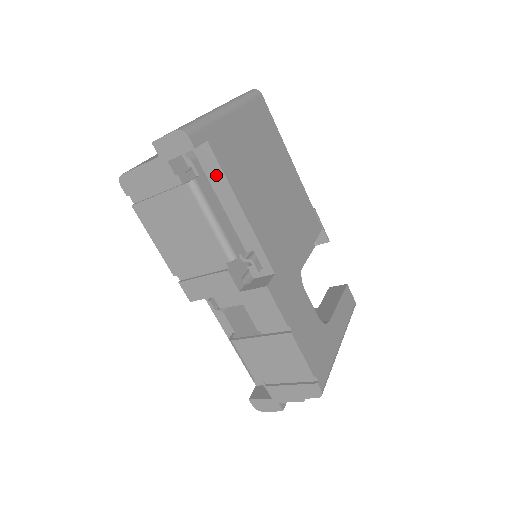
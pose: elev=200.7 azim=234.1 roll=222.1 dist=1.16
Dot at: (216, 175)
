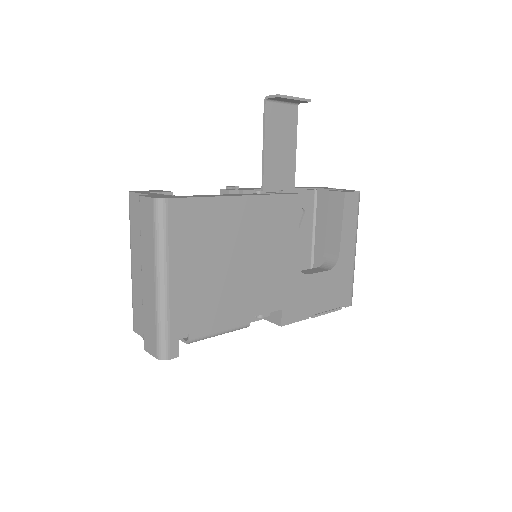
Dot at: occluded
